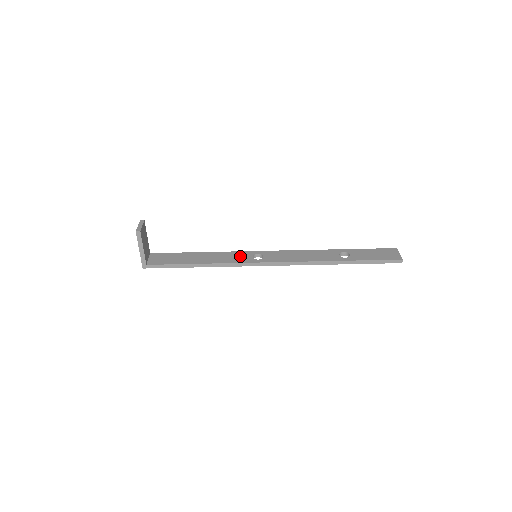
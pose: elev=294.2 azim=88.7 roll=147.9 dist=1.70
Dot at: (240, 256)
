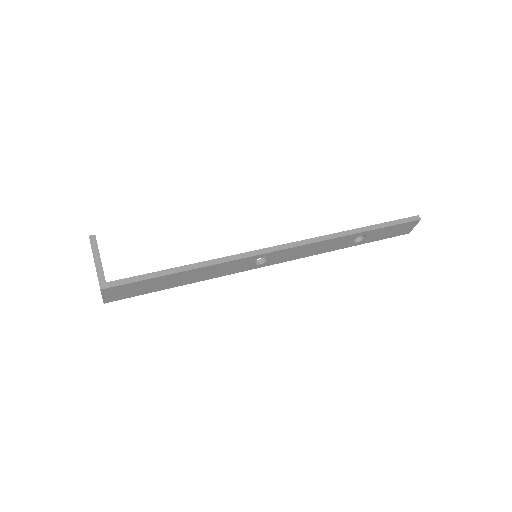
Dot at: occluded
